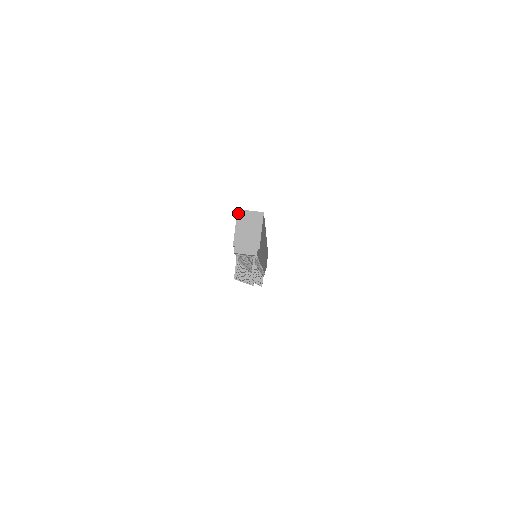
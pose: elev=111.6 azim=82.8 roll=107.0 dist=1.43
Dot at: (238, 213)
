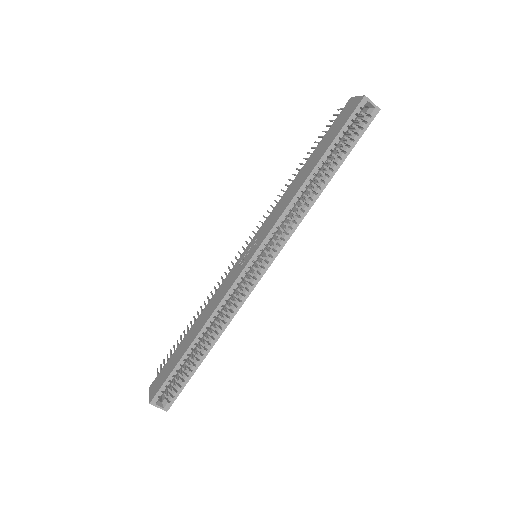
Dot at: (150, 402)
